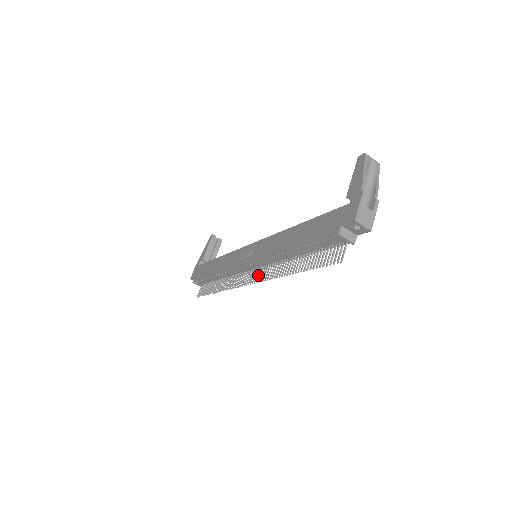
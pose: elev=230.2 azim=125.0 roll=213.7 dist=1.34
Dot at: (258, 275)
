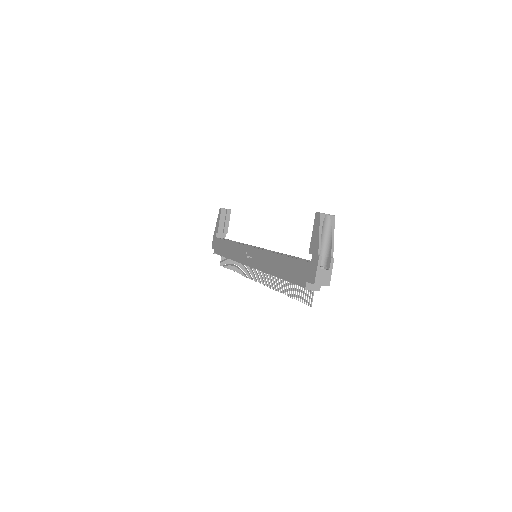
Dot at: occluded
